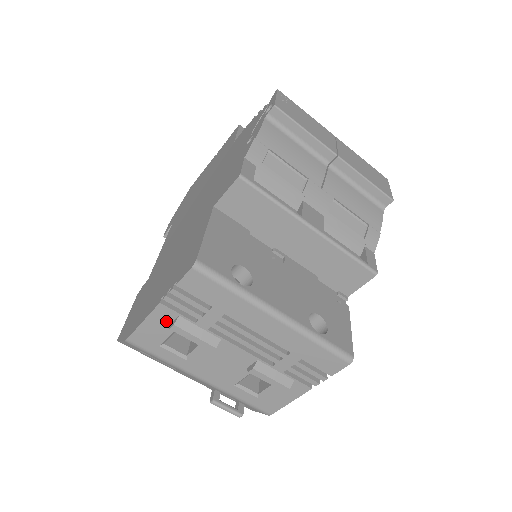
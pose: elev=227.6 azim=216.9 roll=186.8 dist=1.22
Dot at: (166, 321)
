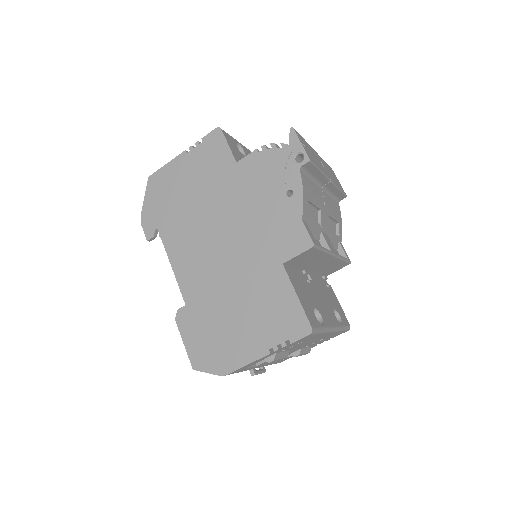
Dot at: (264, 358)
